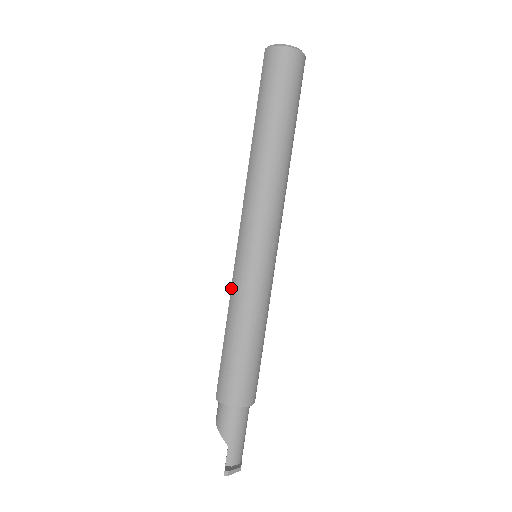
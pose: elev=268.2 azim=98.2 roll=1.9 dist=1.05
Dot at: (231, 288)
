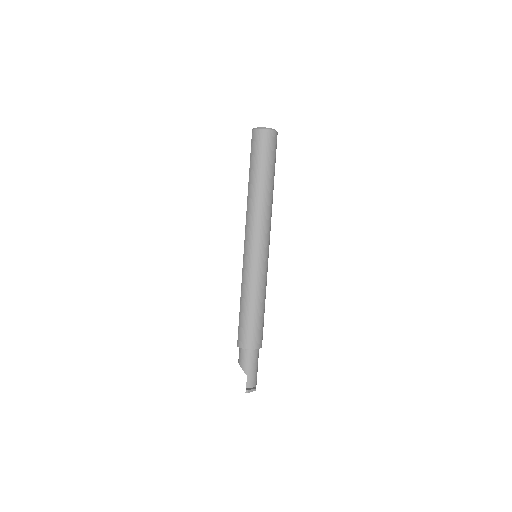
Dot at: (242, 277)
